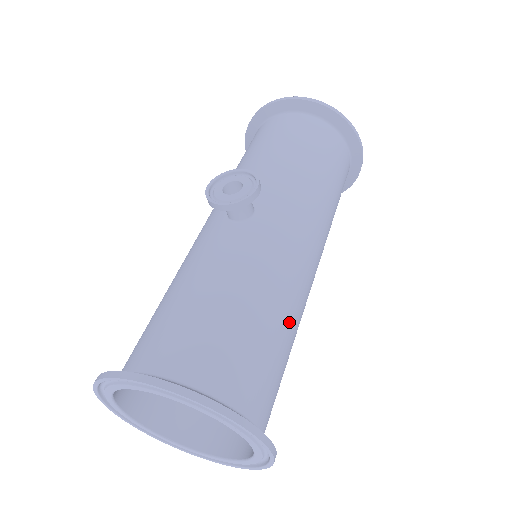
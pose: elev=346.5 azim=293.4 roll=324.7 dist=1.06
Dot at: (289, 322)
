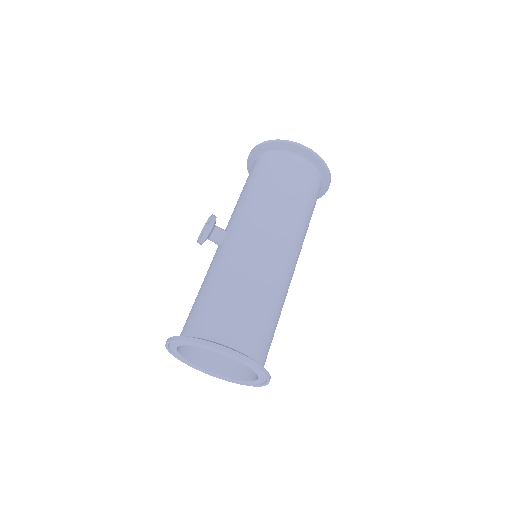
Dot at: (250, 285)
